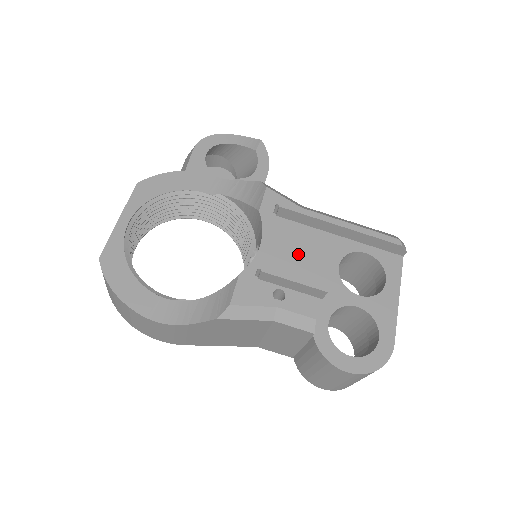
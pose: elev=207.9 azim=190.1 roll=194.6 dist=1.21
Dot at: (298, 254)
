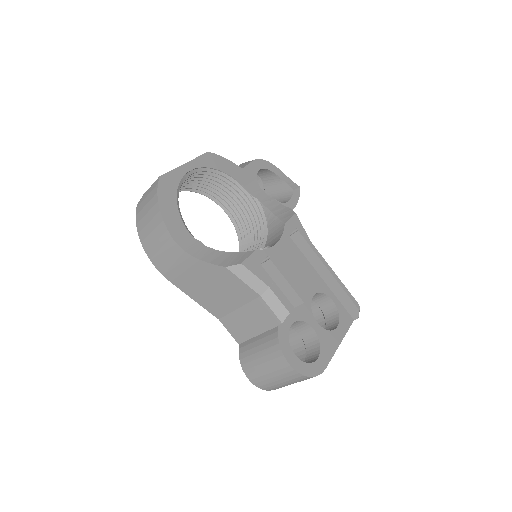
Dot at: (297, 266)
